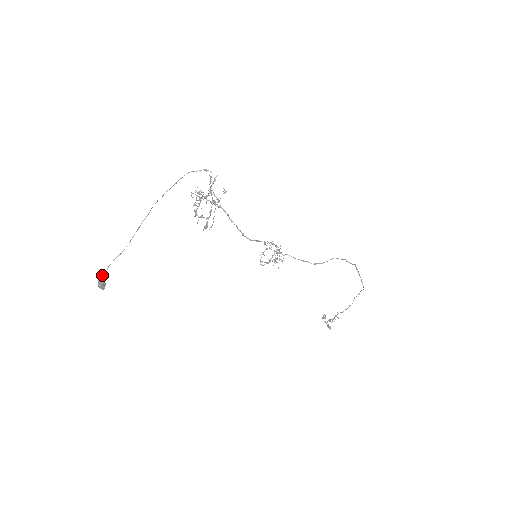
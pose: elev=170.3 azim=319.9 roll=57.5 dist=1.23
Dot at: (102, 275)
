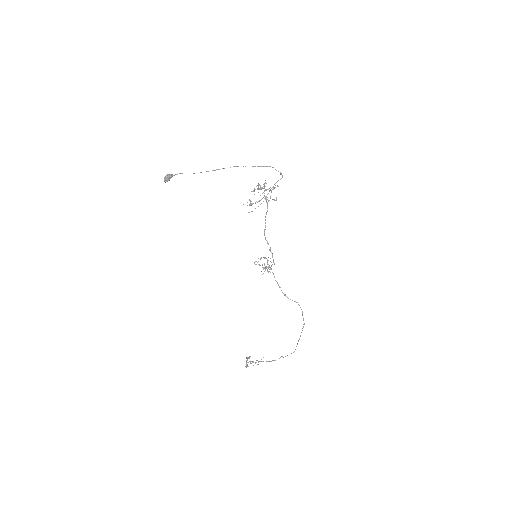
Dot at: occluded
